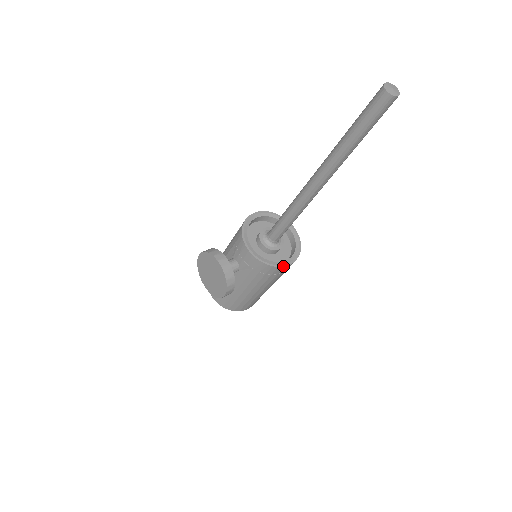
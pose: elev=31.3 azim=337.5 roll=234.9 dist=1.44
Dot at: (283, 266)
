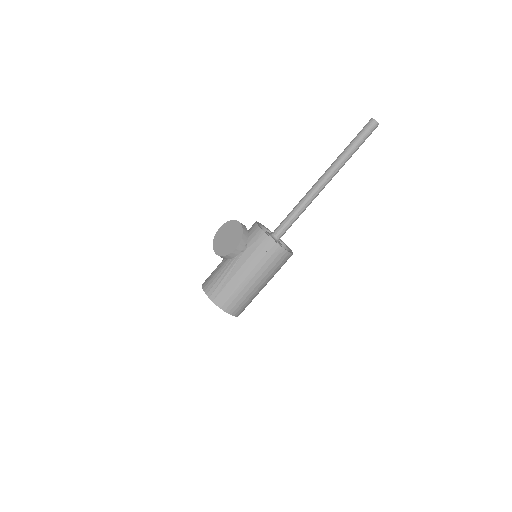
Dot at: occluded
